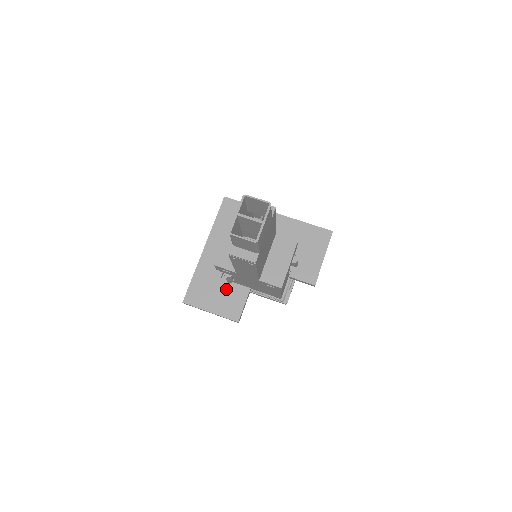
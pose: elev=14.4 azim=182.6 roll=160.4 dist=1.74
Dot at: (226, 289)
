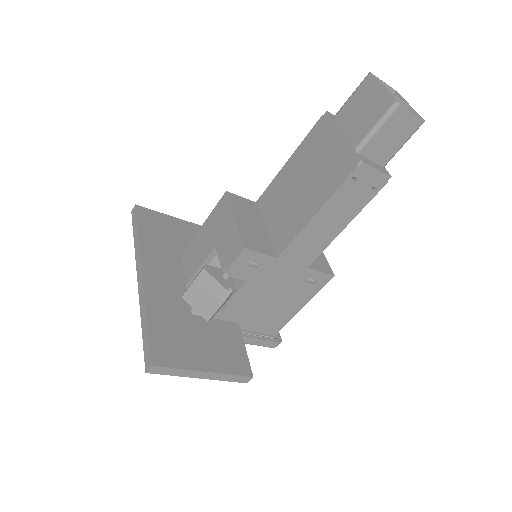
Dot at: (209, 330)
